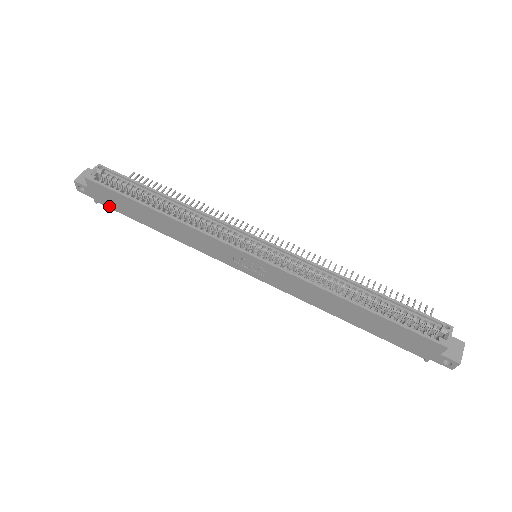
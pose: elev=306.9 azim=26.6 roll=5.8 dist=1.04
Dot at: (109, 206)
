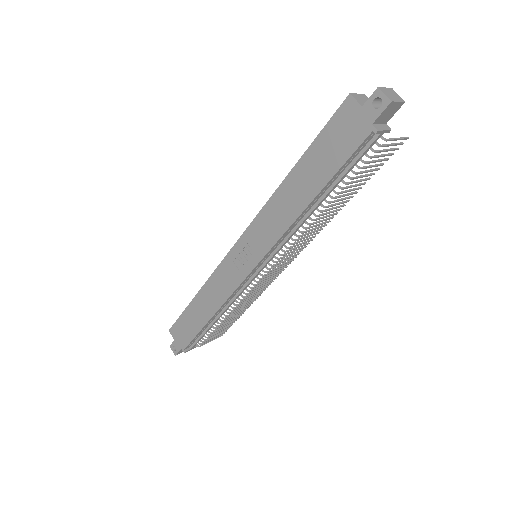
Dot at: (188, 342)
